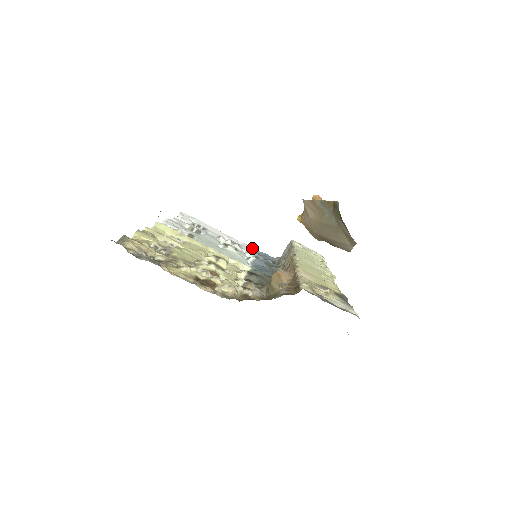
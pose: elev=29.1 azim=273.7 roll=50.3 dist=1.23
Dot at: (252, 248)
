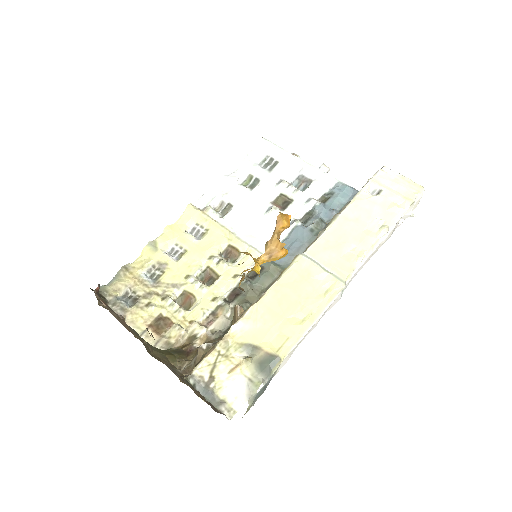
Dot at: (331, 181)
